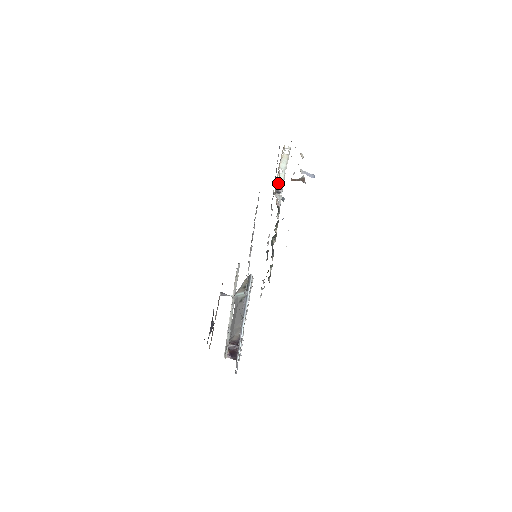
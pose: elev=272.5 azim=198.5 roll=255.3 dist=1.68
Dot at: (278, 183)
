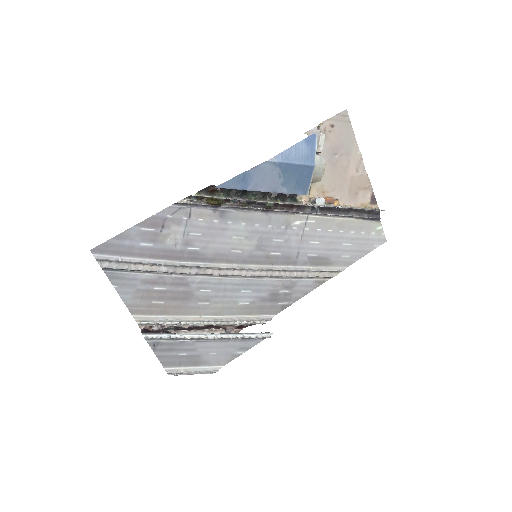
Dot at: occluded
